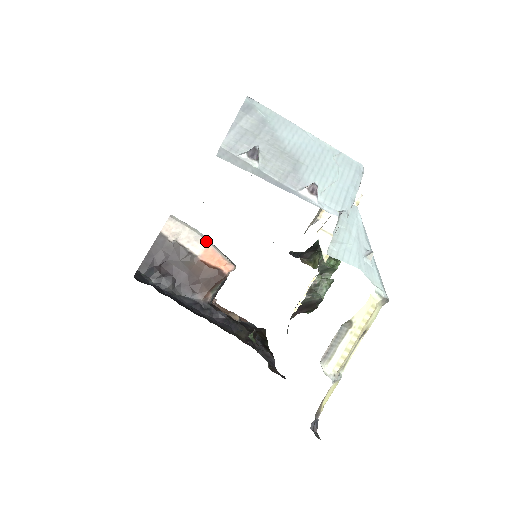
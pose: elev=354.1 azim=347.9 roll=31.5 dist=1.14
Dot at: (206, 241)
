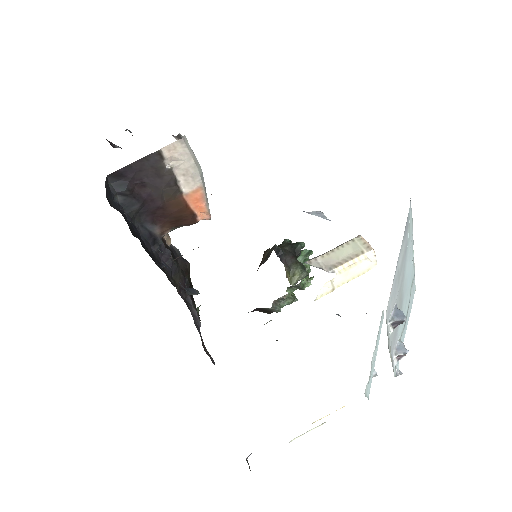
Dot at: (202, 183)
